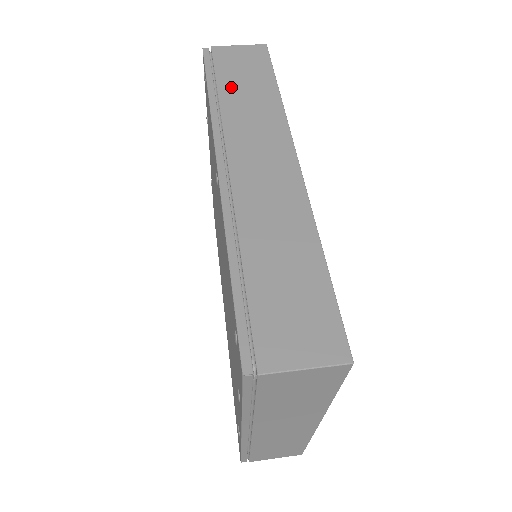
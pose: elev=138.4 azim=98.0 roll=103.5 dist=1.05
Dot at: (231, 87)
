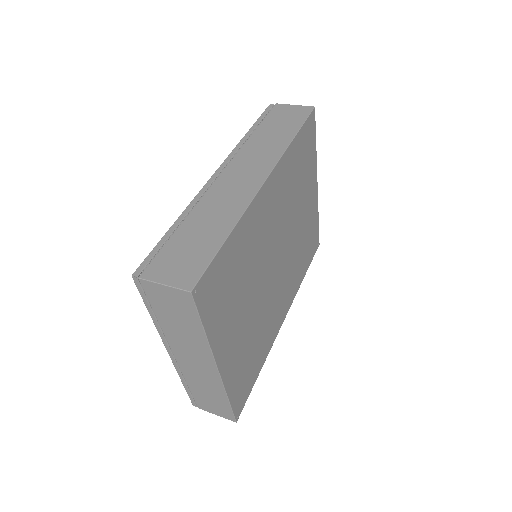
Dot at: (265, 129)
